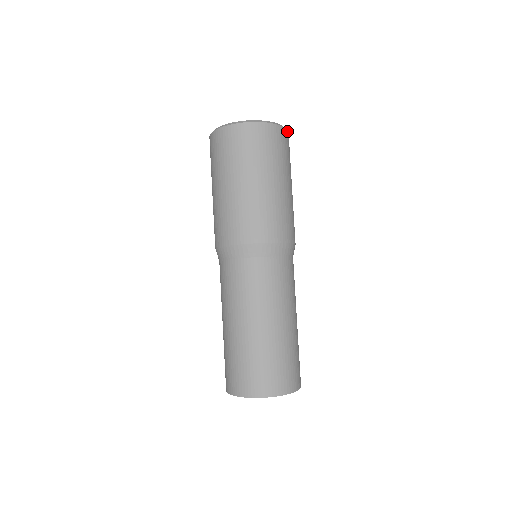
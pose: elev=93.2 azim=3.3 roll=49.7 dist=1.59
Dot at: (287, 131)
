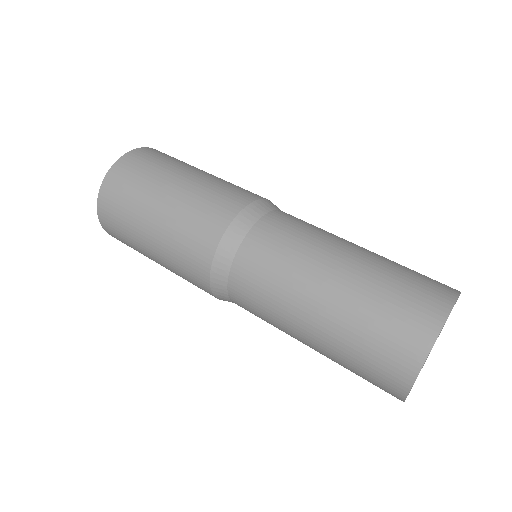
Dot at: occluded
